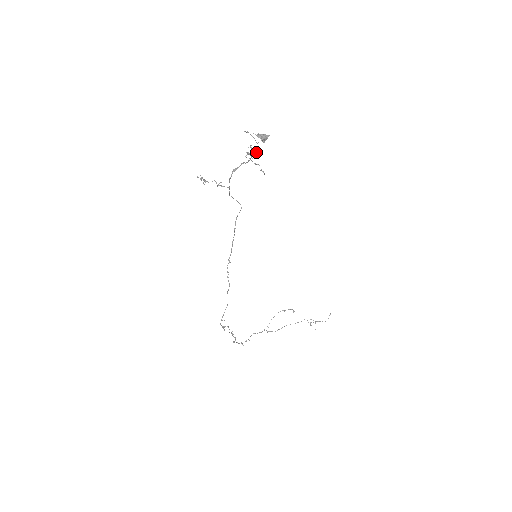
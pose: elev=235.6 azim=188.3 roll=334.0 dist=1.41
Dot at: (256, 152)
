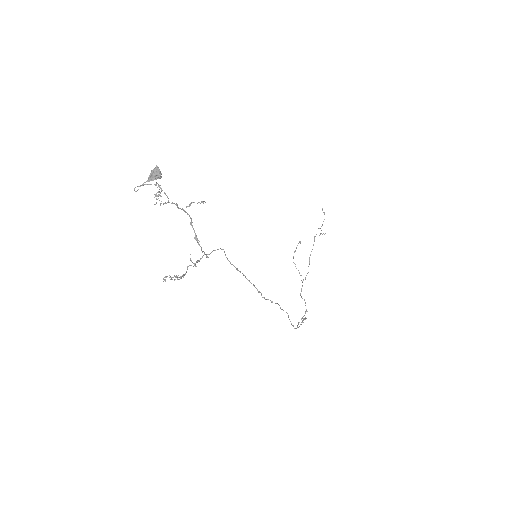
Dot at: (161, 191)
